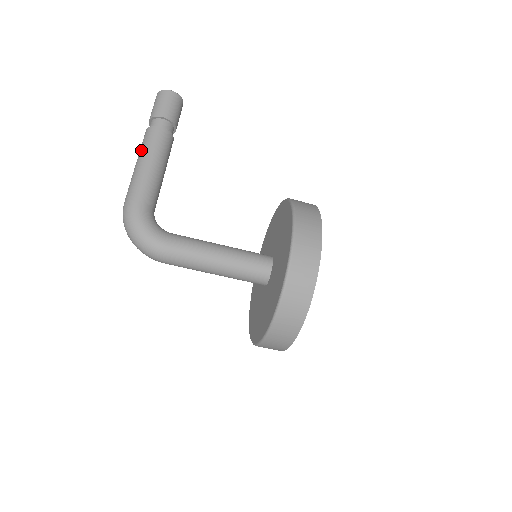
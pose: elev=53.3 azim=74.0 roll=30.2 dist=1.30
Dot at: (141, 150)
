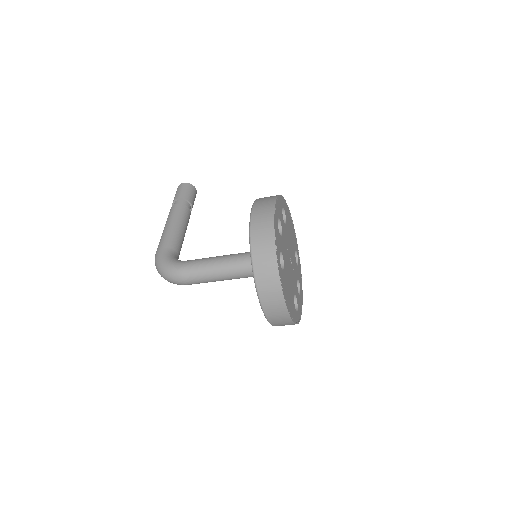
Dot at: occluded
